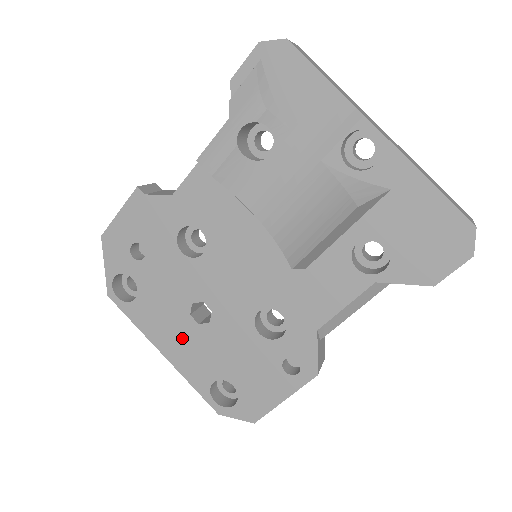
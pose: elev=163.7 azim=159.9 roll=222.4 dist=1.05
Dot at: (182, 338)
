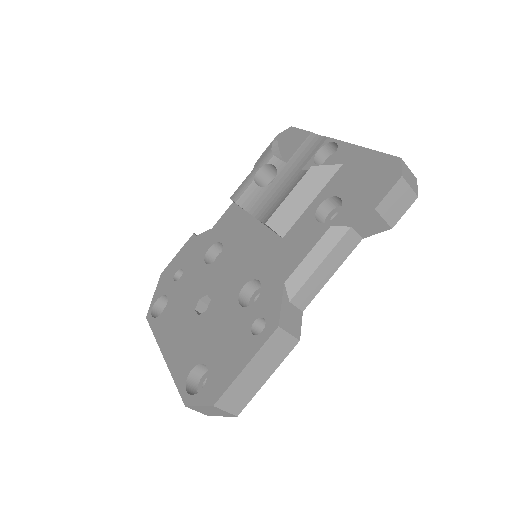
Dot at: (182, 333)
